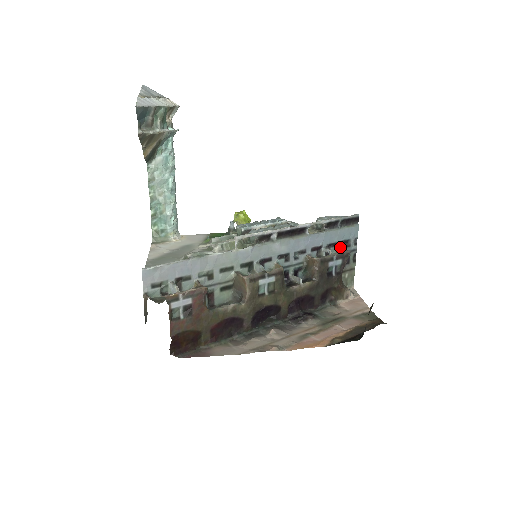
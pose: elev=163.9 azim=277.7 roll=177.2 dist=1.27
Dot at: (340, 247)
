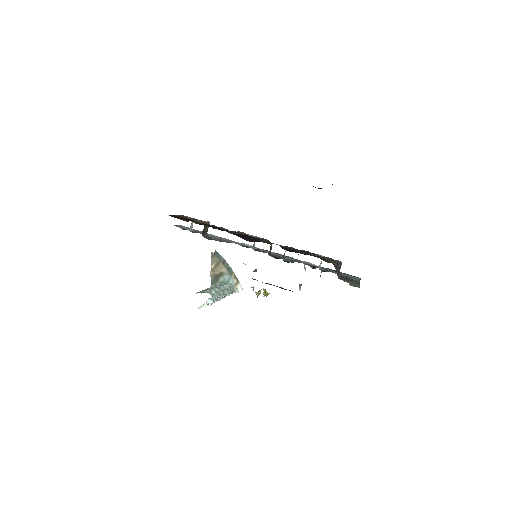
Dot at: occluded
